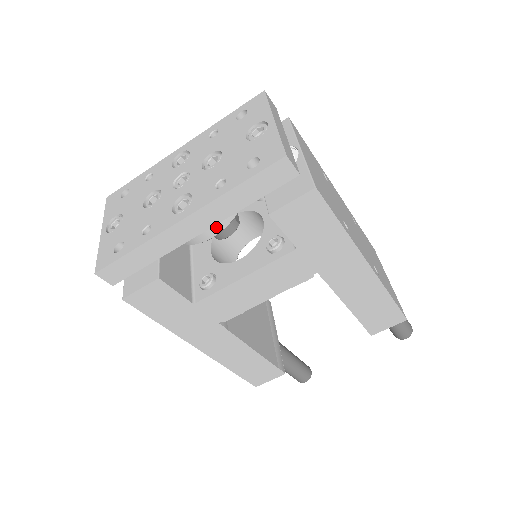
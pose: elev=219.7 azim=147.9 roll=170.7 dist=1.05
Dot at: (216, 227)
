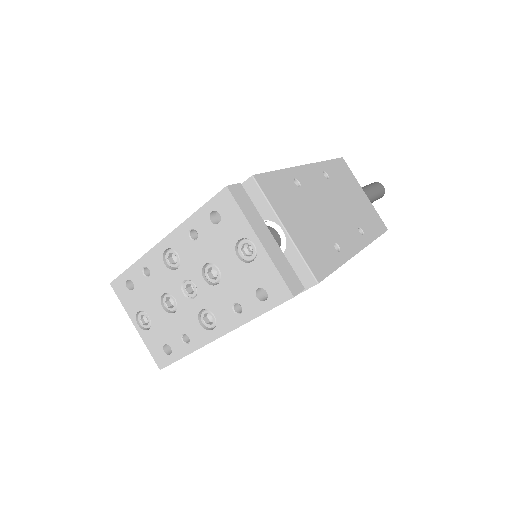
Dot at: occluded
